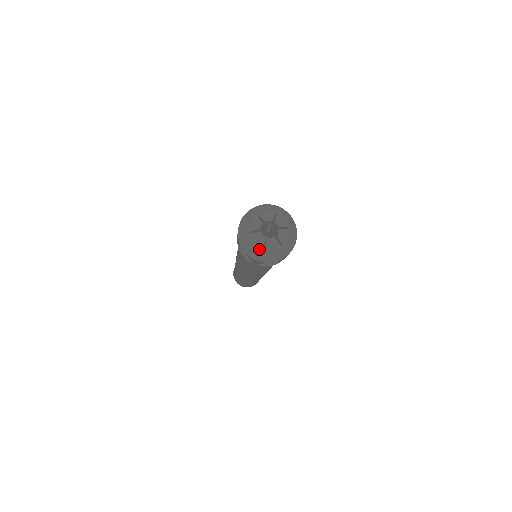
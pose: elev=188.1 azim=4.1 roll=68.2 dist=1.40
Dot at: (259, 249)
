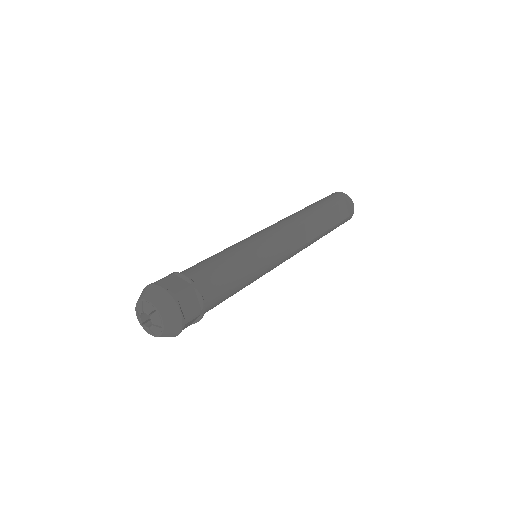
Dot at: (155, 336)
